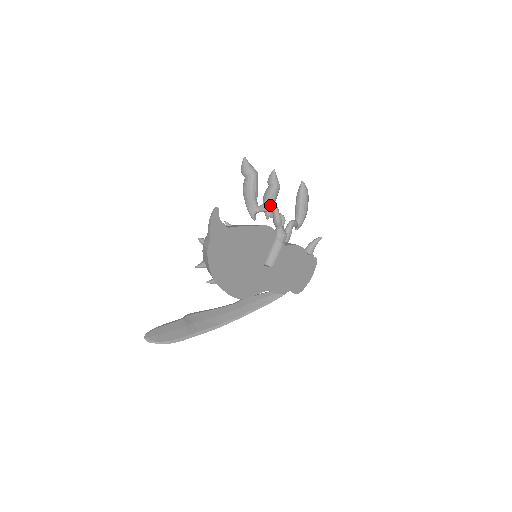
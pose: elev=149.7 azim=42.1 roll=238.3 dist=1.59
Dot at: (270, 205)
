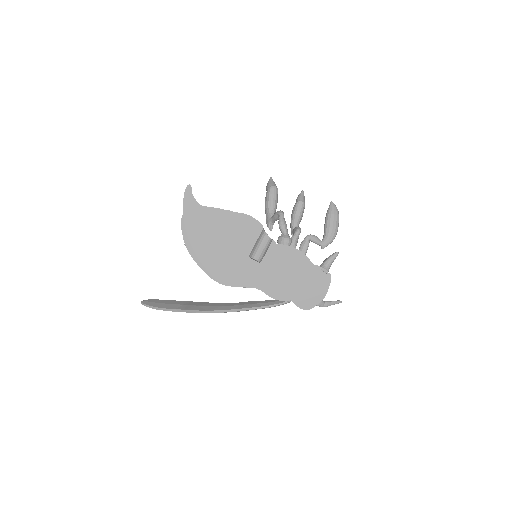
Dot at: (277, 211)
